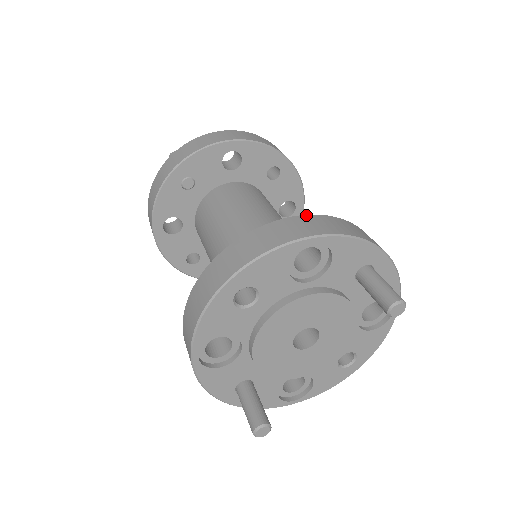
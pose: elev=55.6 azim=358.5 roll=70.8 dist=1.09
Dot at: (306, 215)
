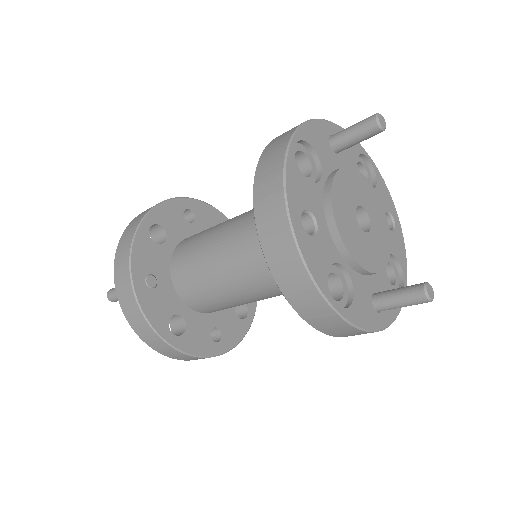
Dot at: (264, 149)
